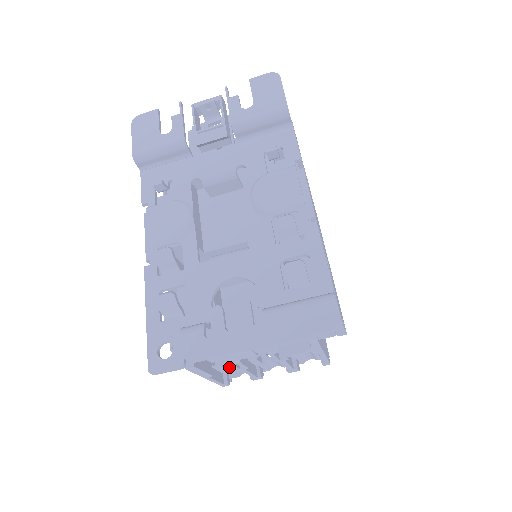
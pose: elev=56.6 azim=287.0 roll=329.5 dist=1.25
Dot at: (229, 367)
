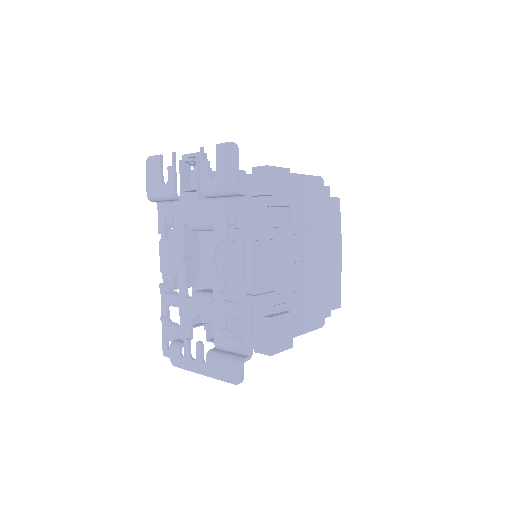
Dot at: occluded
